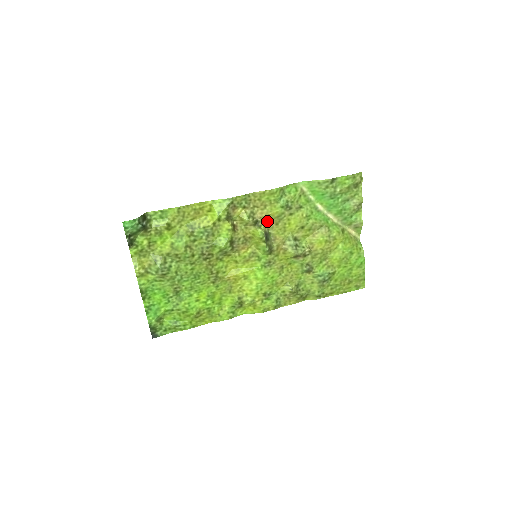
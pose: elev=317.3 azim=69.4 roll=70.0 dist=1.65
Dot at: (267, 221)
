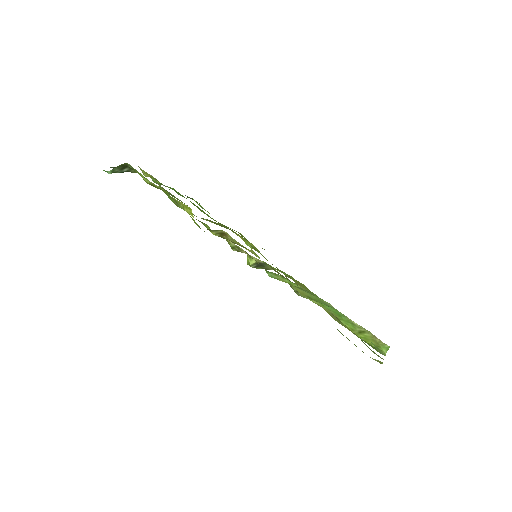
Dot at: occluded
